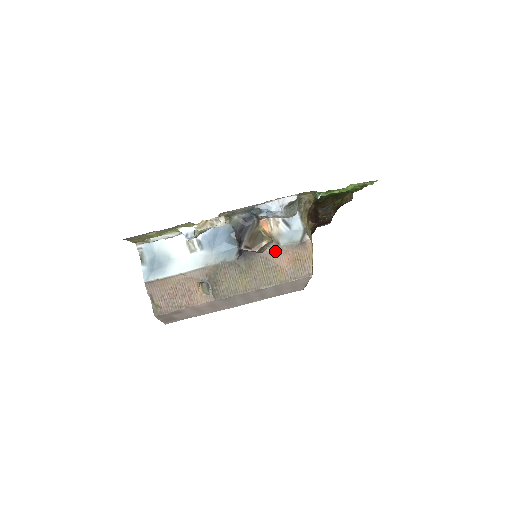
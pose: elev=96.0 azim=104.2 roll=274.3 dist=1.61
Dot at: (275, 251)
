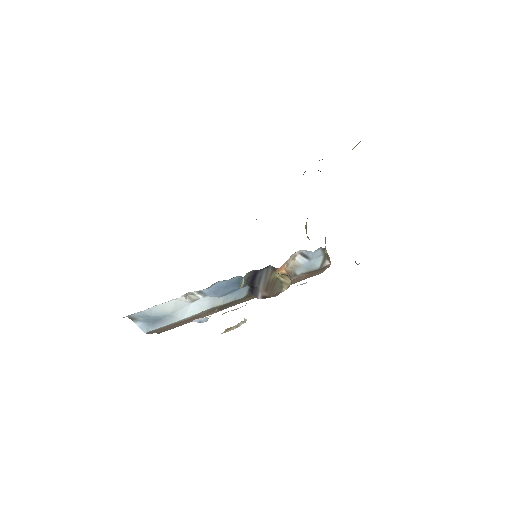
Dot at: (291, 280)
